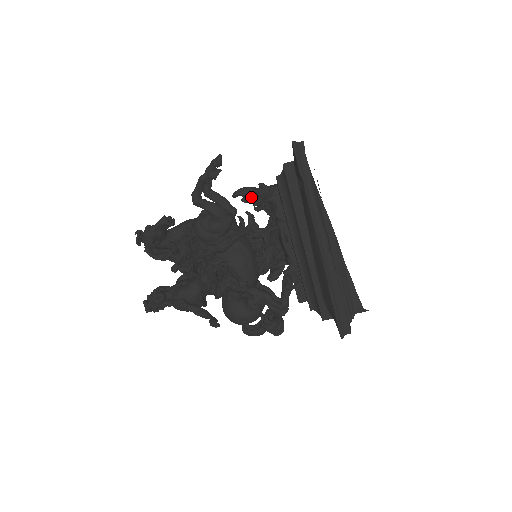
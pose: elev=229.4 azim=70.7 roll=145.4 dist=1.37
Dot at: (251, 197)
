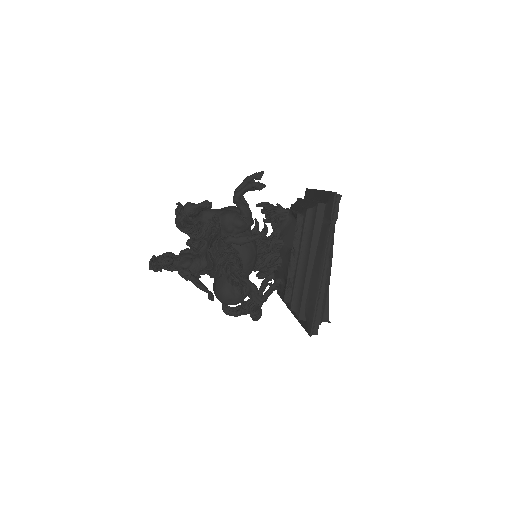
Dot at: (269, 211)
